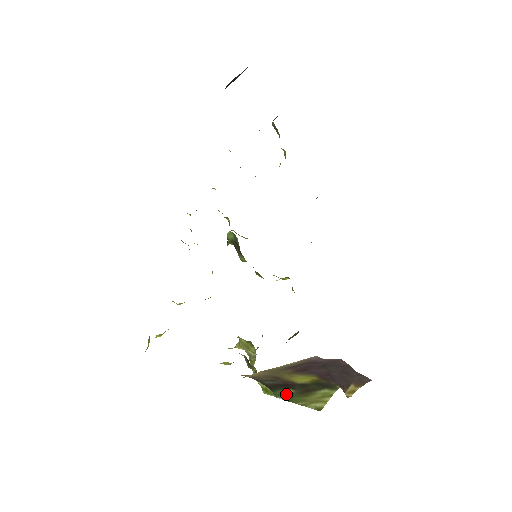
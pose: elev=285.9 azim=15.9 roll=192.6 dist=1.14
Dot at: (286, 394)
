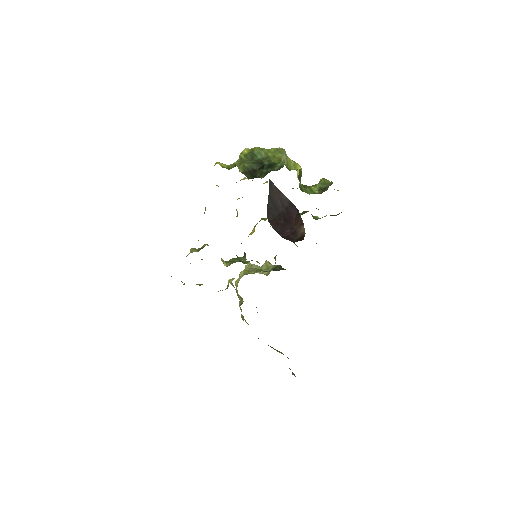
Dot at: occluded
